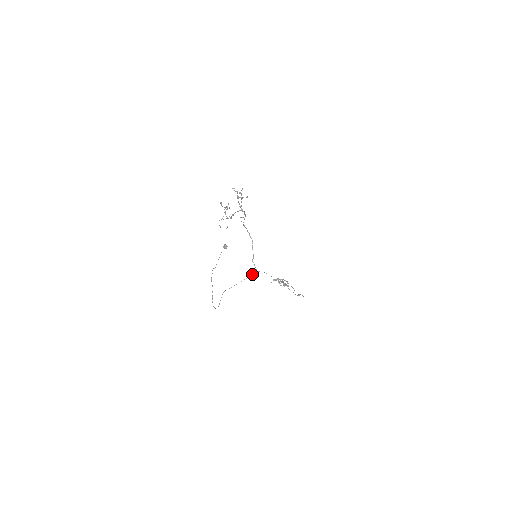
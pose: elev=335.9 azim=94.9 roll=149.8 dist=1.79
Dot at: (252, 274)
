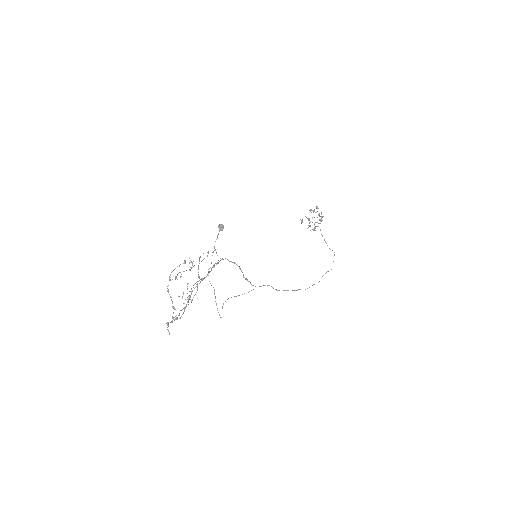
Dot at: (251, 290)
